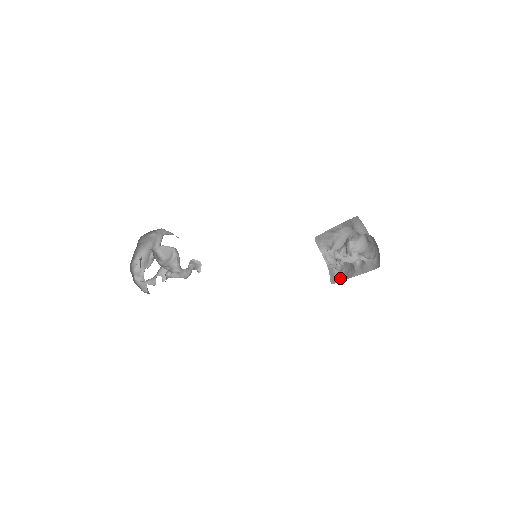
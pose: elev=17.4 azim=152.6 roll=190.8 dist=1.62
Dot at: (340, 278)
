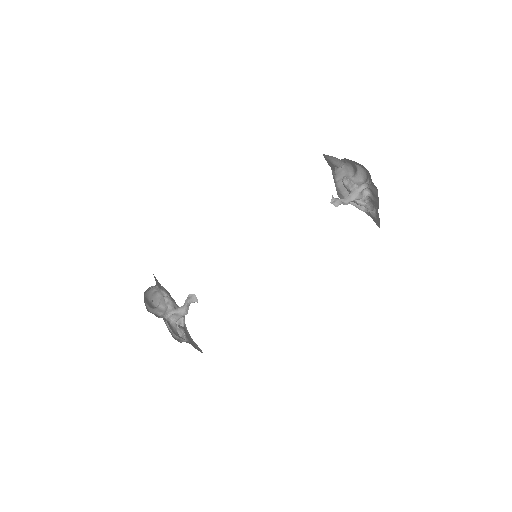
Dot at: (377, 218)
